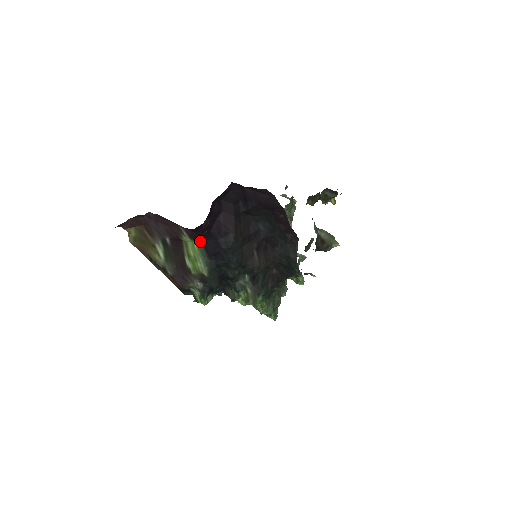
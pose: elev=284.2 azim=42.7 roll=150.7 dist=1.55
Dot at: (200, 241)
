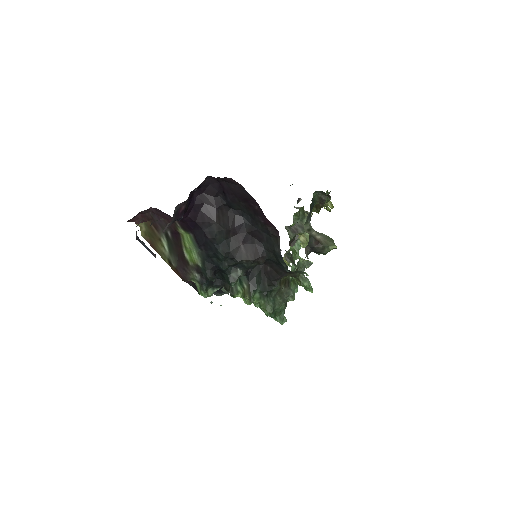
Dot at: (191, 232)
